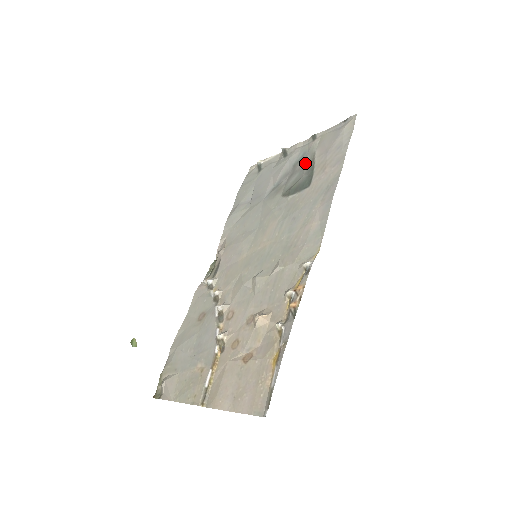
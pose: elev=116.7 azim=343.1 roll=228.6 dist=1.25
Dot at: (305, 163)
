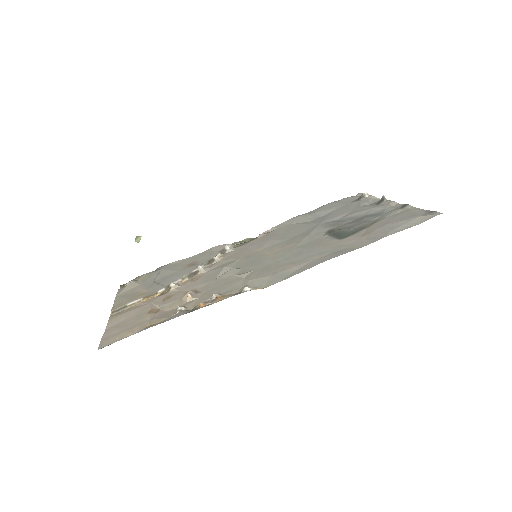
Dot at: (368, 220)
